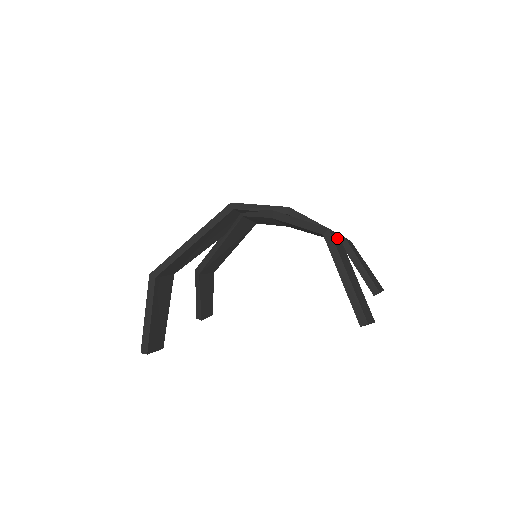
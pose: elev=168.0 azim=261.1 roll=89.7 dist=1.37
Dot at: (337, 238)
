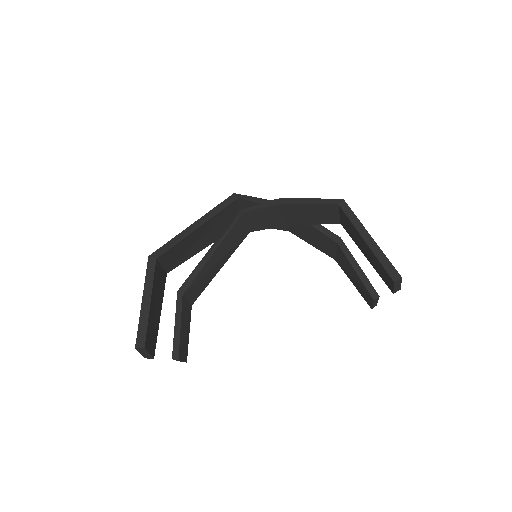
Dot at: occluded
